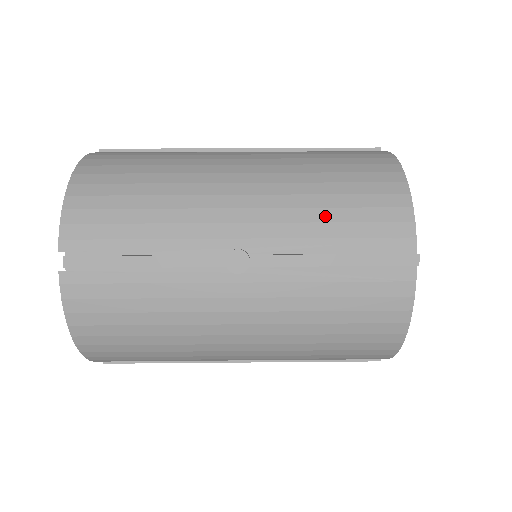
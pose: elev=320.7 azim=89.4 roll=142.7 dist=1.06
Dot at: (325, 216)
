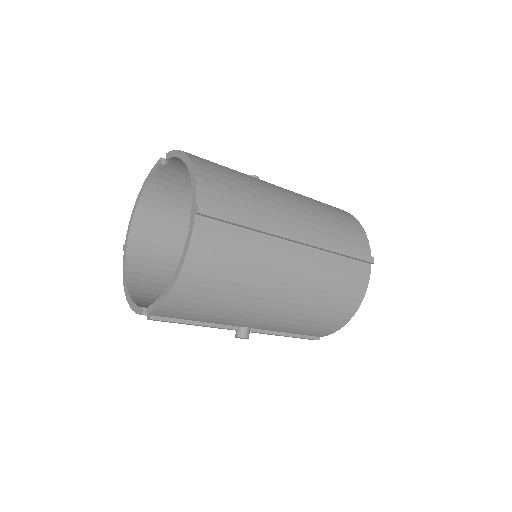
Dot at: occluded
